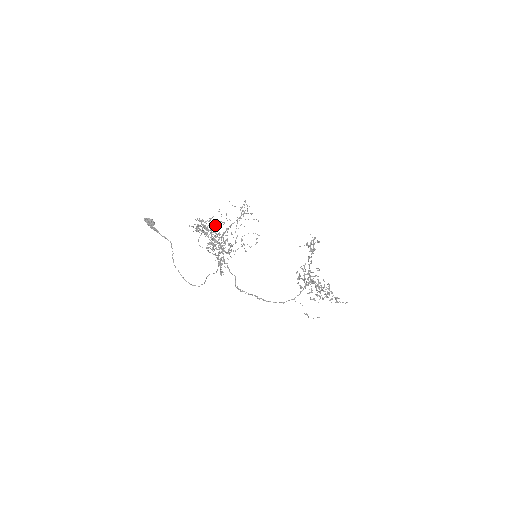
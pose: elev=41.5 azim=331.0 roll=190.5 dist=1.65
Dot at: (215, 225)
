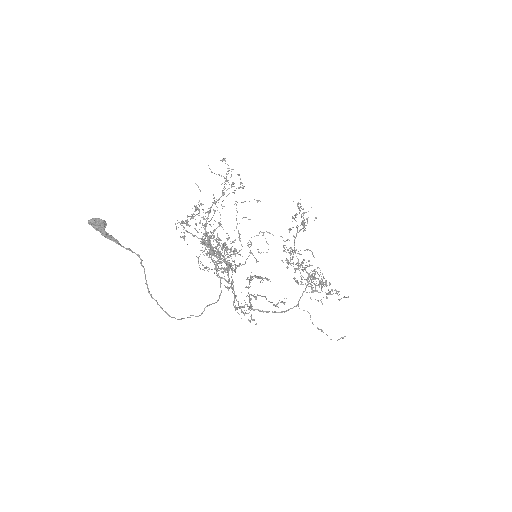
Dot at: (194, 211)
